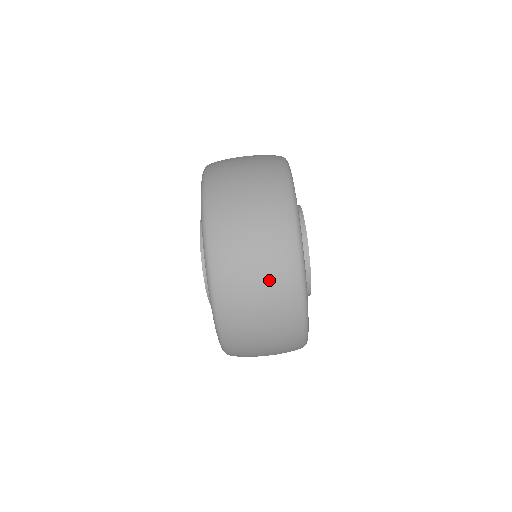
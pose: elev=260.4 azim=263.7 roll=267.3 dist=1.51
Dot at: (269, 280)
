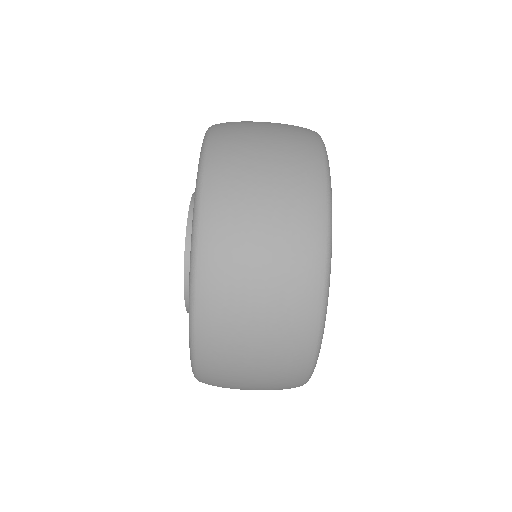
Dot at: (282, 213)
